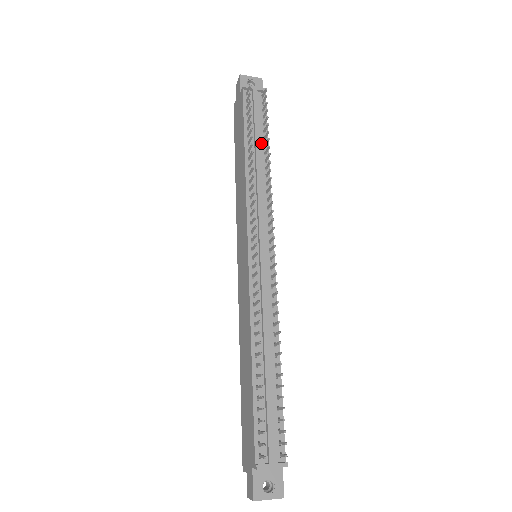
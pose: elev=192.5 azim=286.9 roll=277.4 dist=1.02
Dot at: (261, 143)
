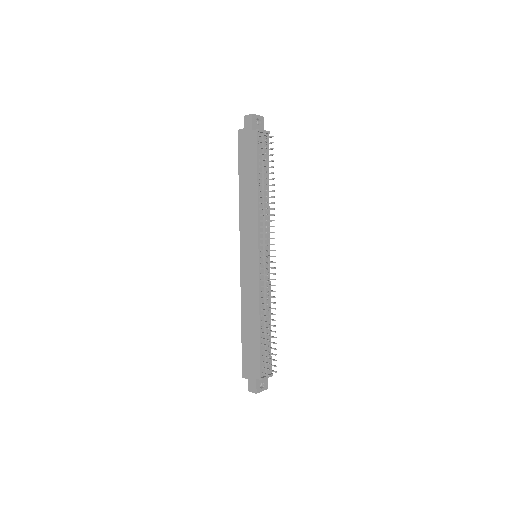
Dot at: occluded
